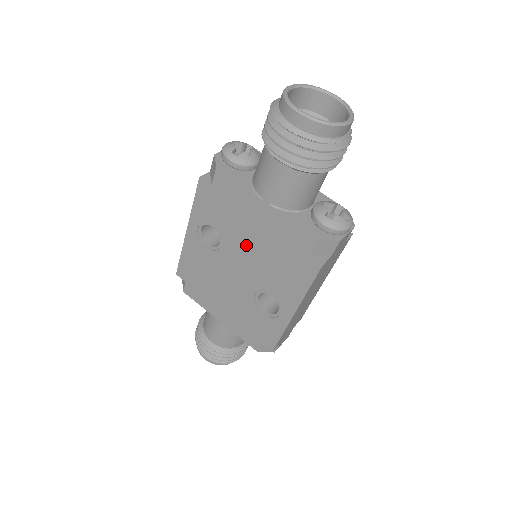
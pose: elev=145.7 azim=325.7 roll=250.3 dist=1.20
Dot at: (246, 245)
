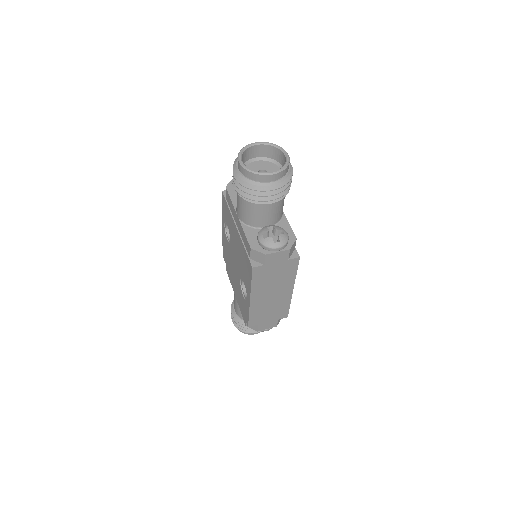
Dot at: (235, 243)
